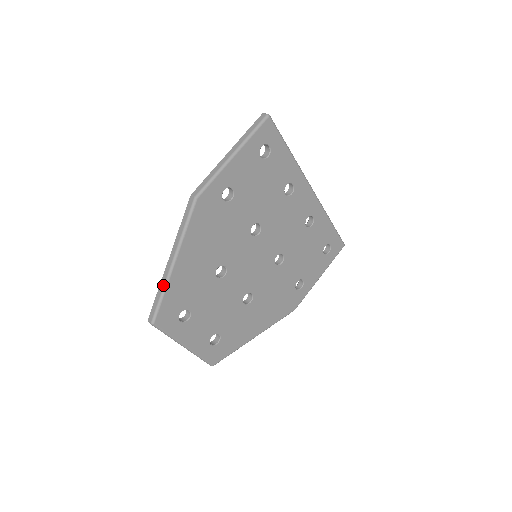
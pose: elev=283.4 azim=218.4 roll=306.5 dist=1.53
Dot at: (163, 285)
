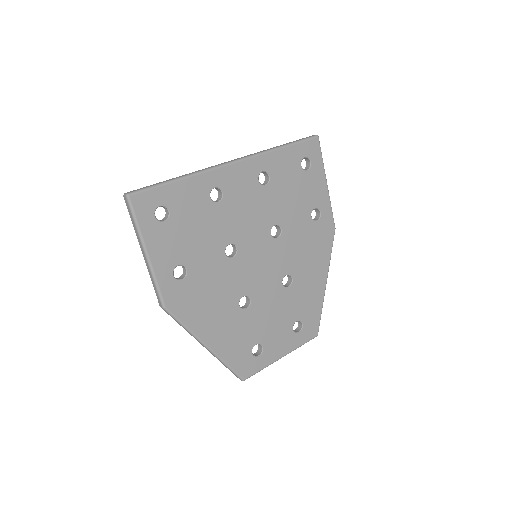
Dot at: occluded
